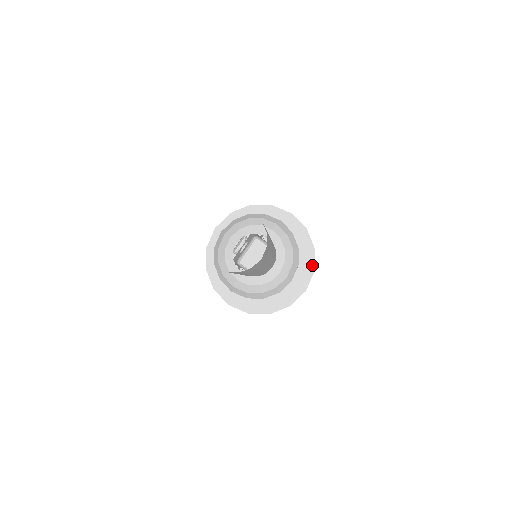
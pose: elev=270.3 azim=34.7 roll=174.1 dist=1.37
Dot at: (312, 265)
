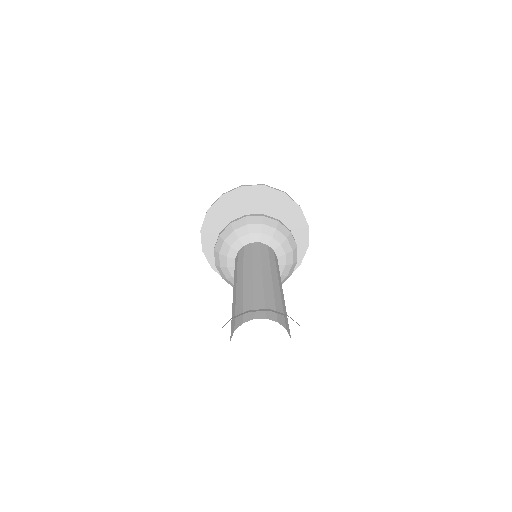
Dot at: occluded
